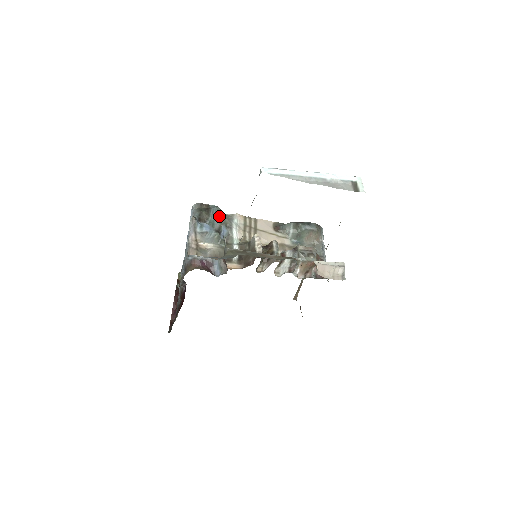
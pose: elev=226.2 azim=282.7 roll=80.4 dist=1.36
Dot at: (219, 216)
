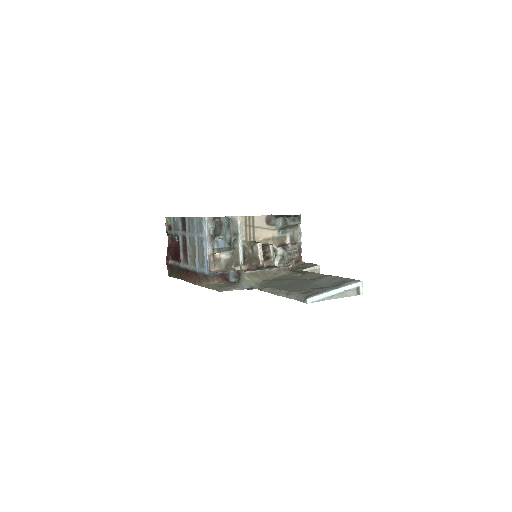
Dot at: (229, 227)
